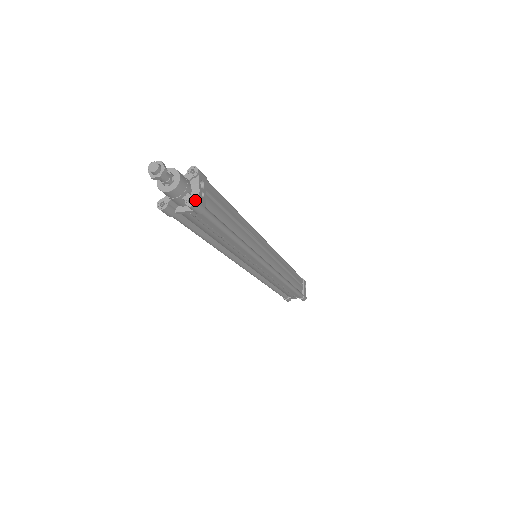
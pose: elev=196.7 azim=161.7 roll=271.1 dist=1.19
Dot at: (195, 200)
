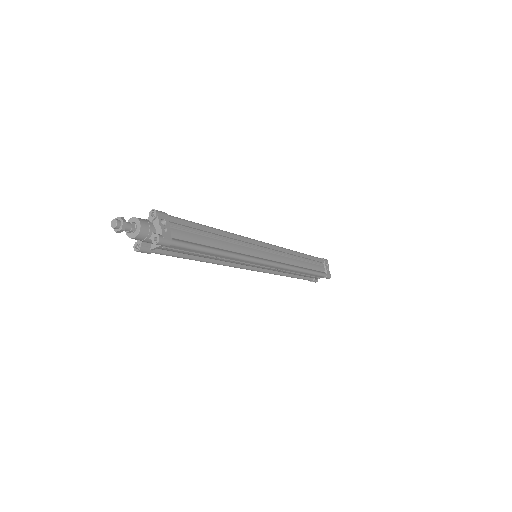
Dot at: (158, 238)
